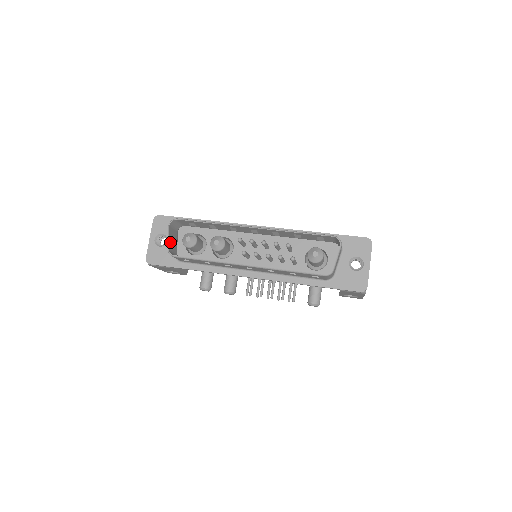
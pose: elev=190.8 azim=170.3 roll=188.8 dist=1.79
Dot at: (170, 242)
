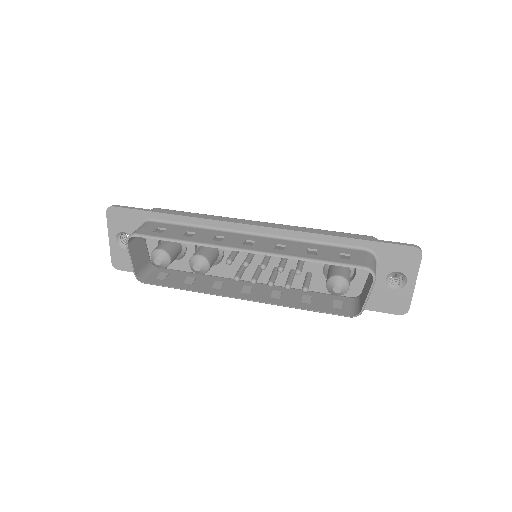
Dot at: (135, 262)
